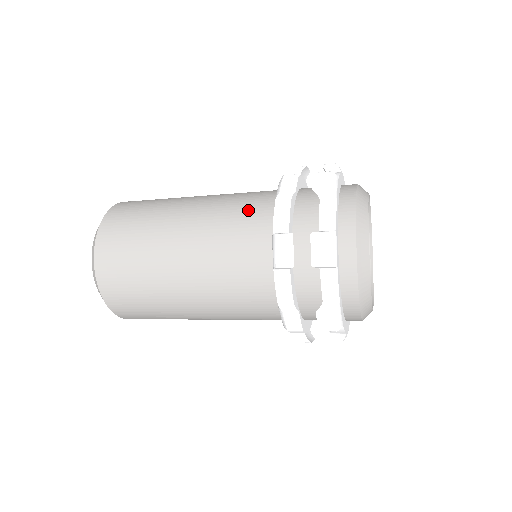
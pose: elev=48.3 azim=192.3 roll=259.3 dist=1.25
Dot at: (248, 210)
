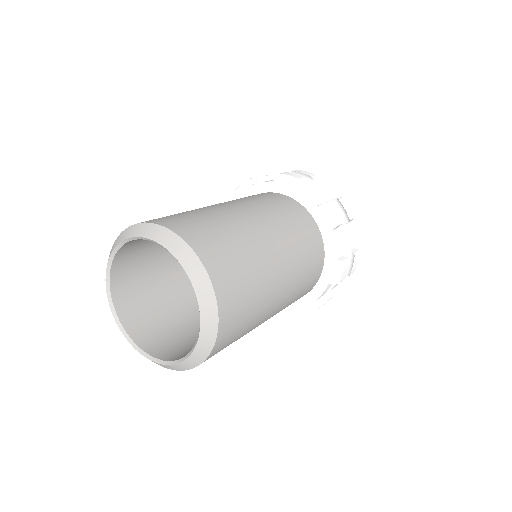
Dot at: (307, 235)
